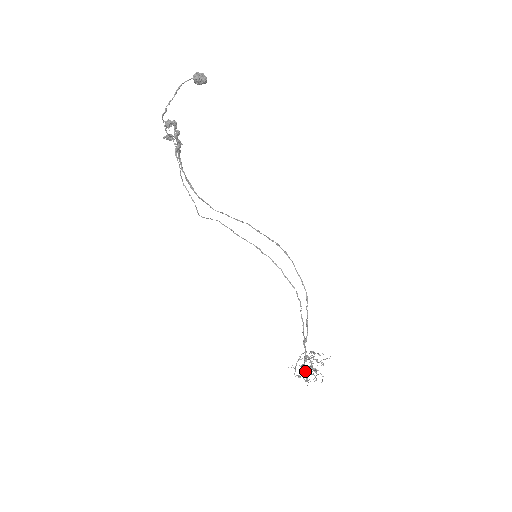
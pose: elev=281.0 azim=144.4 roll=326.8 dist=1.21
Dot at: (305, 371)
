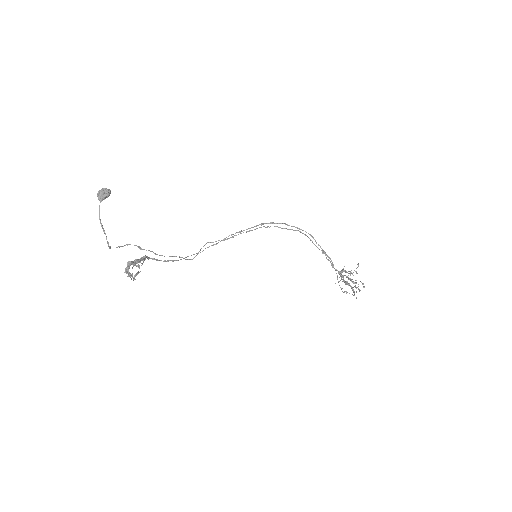
Dot at: occluded
